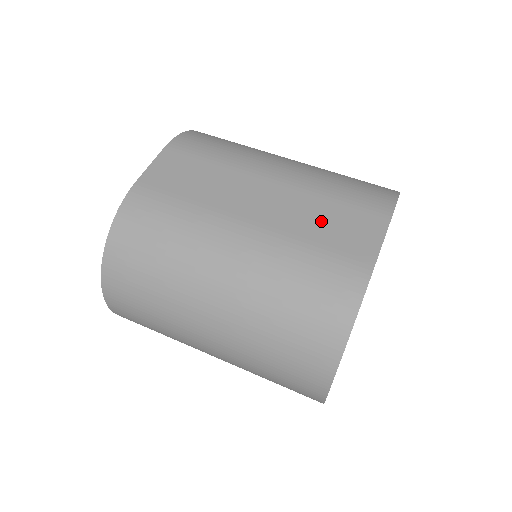
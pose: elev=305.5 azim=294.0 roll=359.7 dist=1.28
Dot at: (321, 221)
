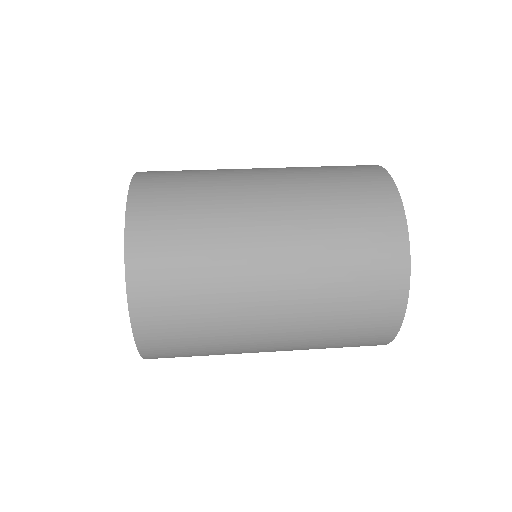
Dot at: occluded
